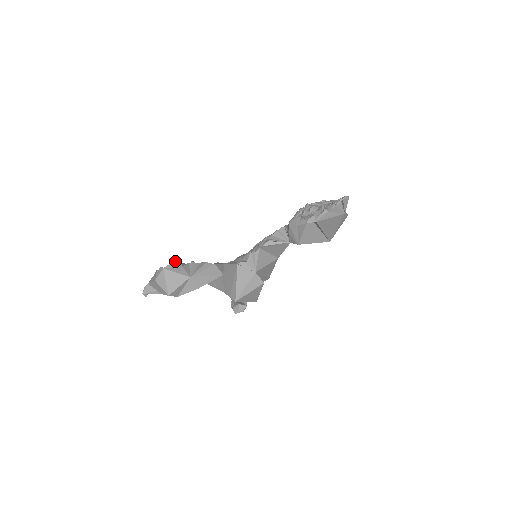
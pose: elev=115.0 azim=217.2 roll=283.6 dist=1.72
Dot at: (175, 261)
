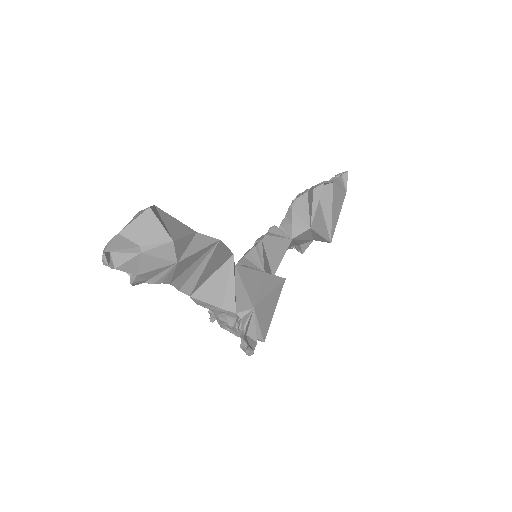
Dot at: occluded
